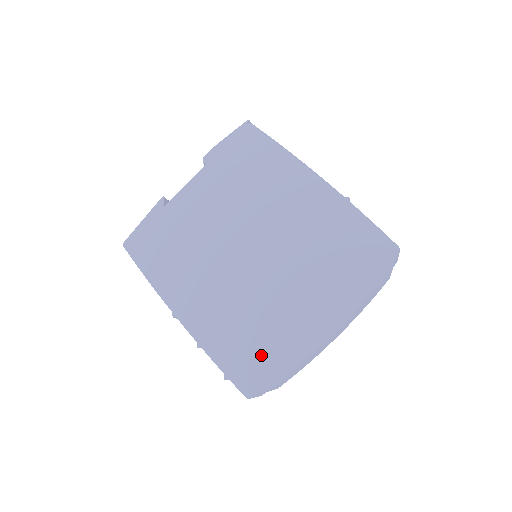
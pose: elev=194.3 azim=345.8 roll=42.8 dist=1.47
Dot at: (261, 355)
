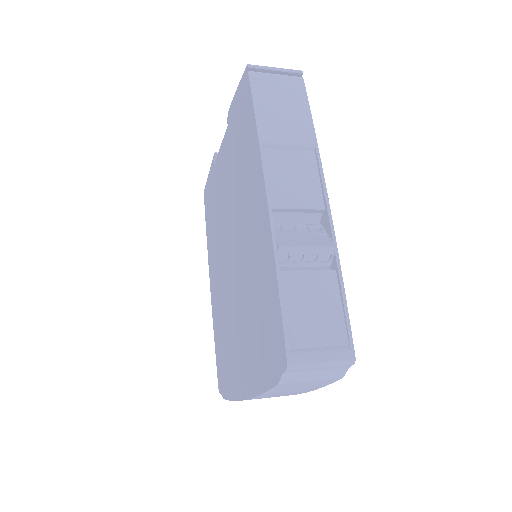
Dot at: (225, 365)
